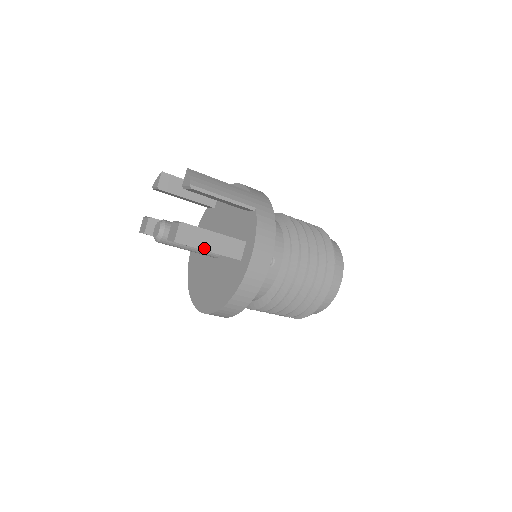
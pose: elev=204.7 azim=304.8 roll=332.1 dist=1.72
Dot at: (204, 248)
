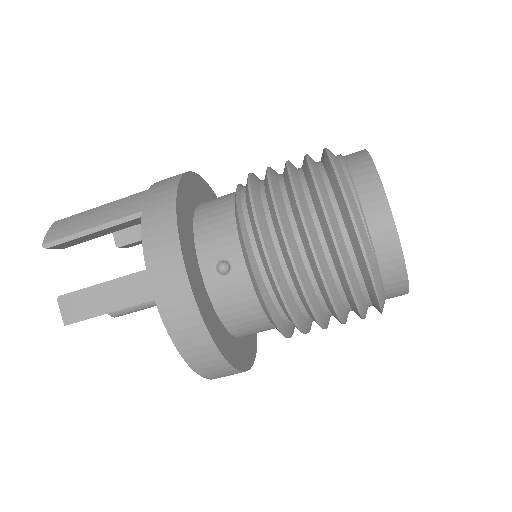
Dot at: (105, 311)
